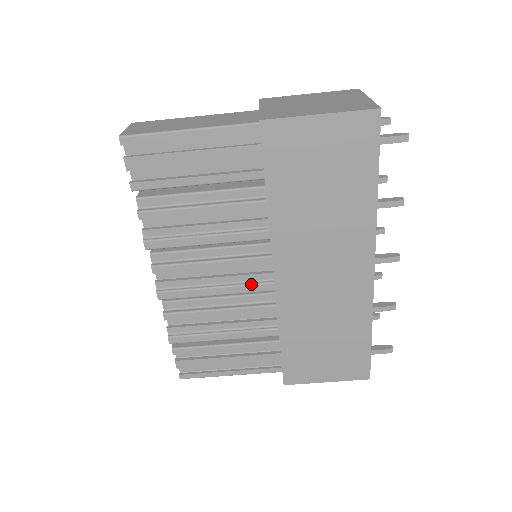
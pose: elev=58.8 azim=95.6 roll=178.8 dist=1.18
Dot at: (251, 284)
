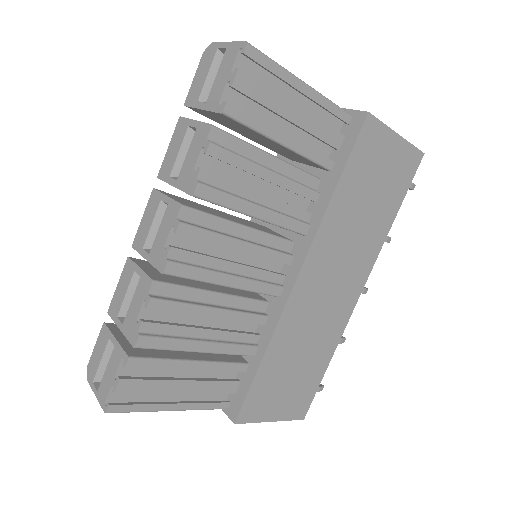
Dot at: (265, 282)
